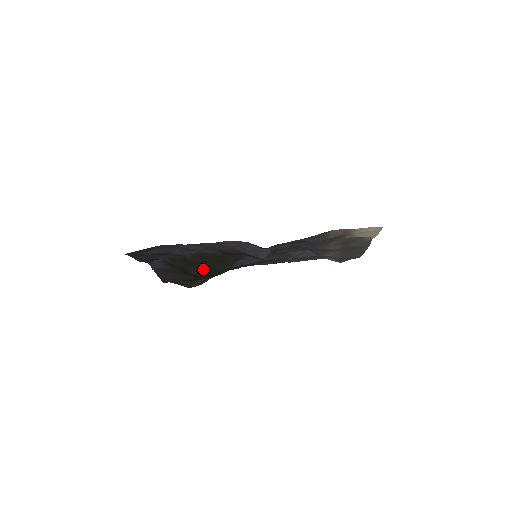
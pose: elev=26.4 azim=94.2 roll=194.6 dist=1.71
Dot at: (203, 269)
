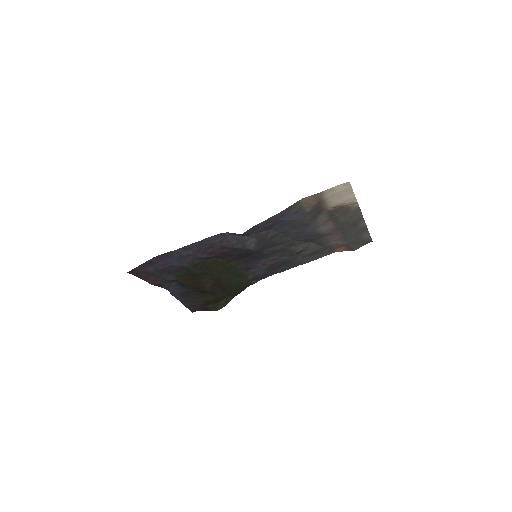
Dot at: (214, 283)
